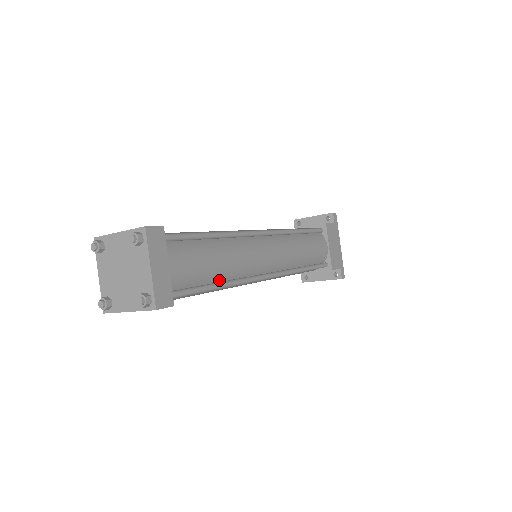
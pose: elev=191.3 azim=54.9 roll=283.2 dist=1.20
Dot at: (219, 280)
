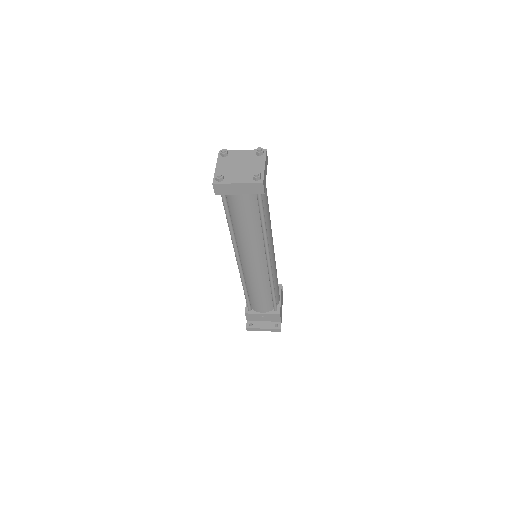
Dot at: occluded
